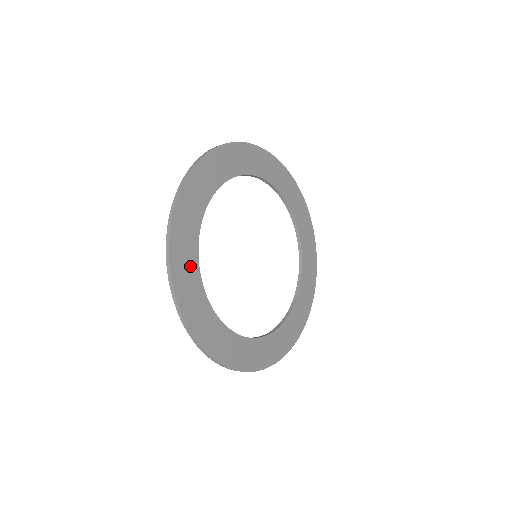
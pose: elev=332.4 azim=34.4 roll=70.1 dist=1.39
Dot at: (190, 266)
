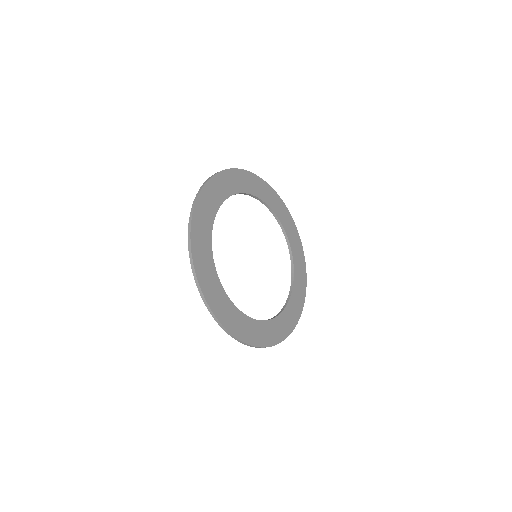
Dot at: (205, 235)
